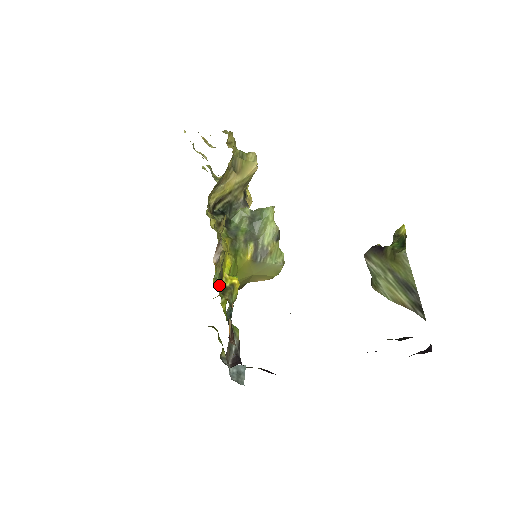
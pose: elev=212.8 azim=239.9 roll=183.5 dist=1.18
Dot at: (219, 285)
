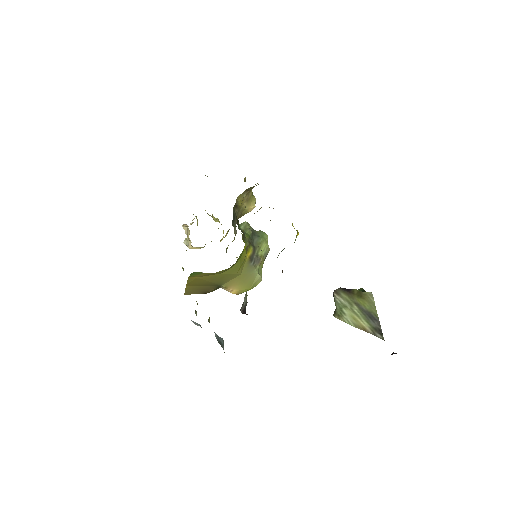
Dot at: occluded
